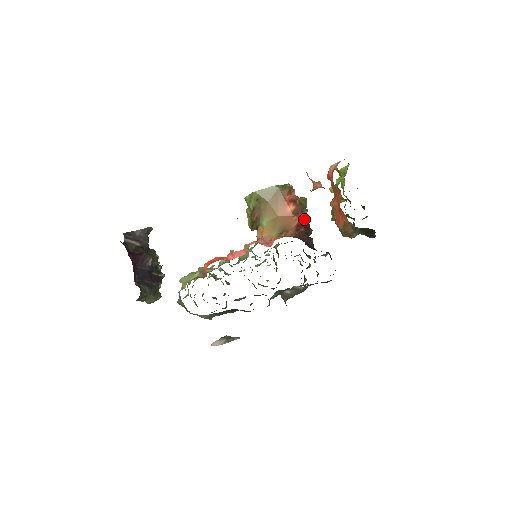
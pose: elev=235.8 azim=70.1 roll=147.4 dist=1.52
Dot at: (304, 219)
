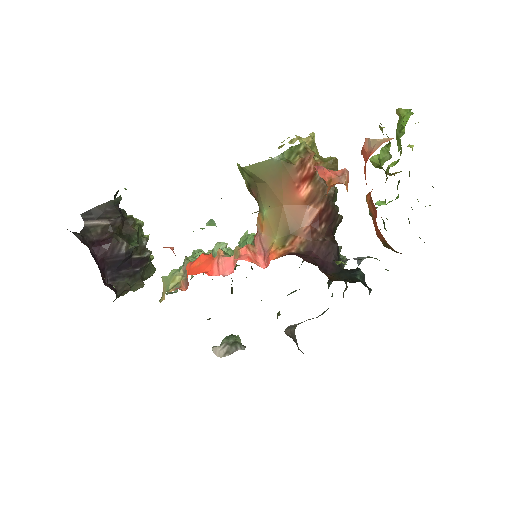
Dot at: (327, 206)
